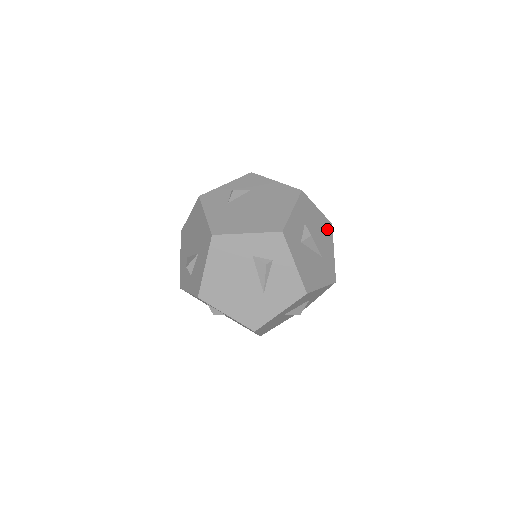
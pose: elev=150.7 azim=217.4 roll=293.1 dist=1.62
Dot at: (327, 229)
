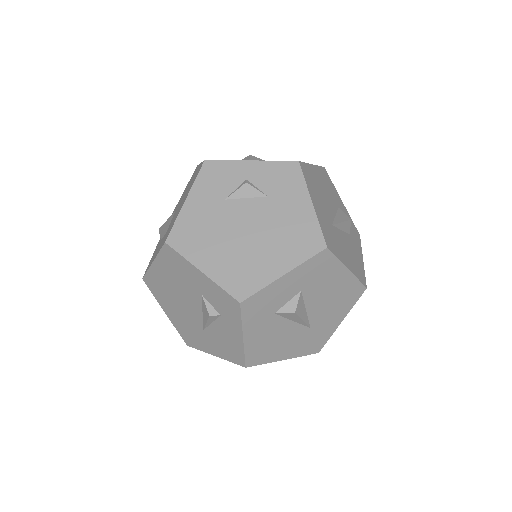
Dot at: (350, 294)
